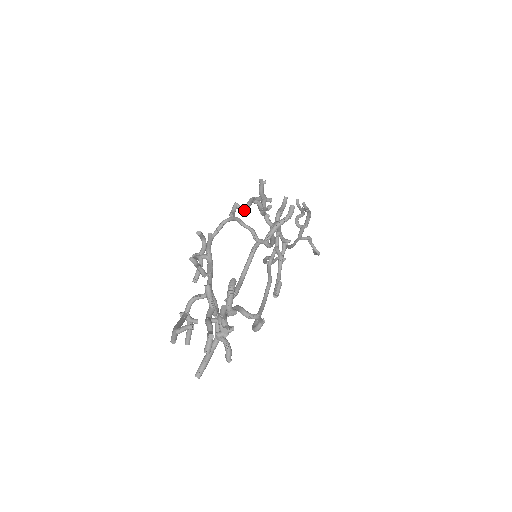
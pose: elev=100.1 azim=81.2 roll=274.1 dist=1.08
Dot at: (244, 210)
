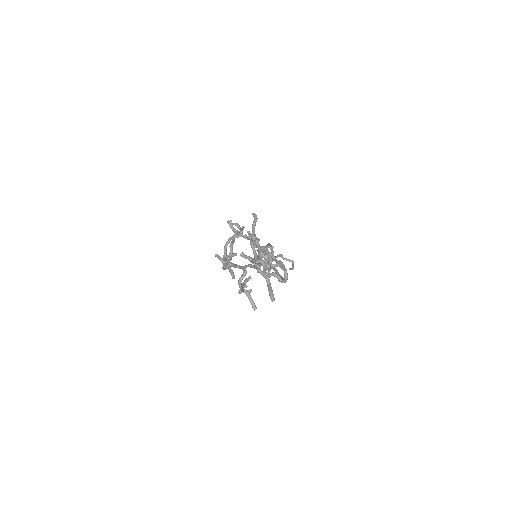
Dot at: occluded
